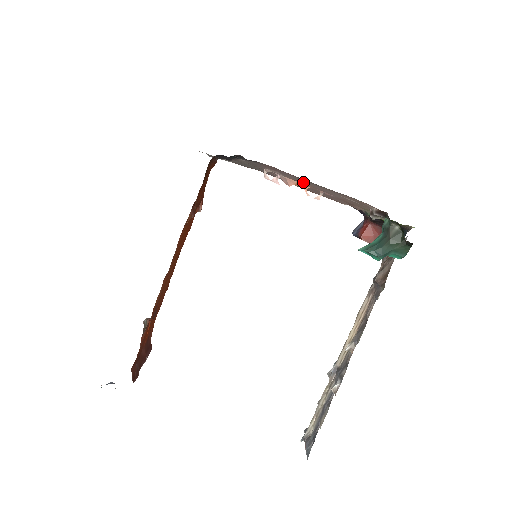
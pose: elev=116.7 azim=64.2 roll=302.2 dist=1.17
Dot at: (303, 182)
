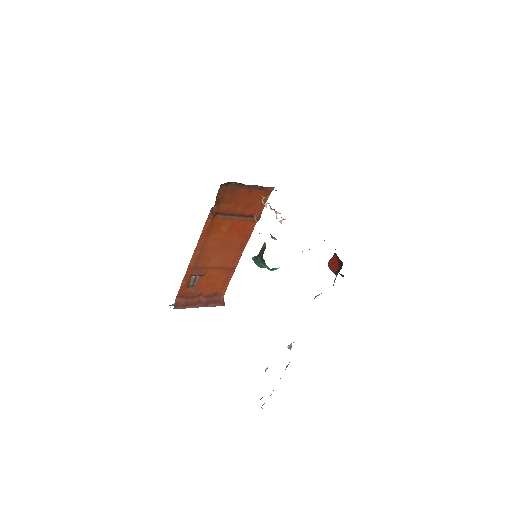
Dot at: occluded
